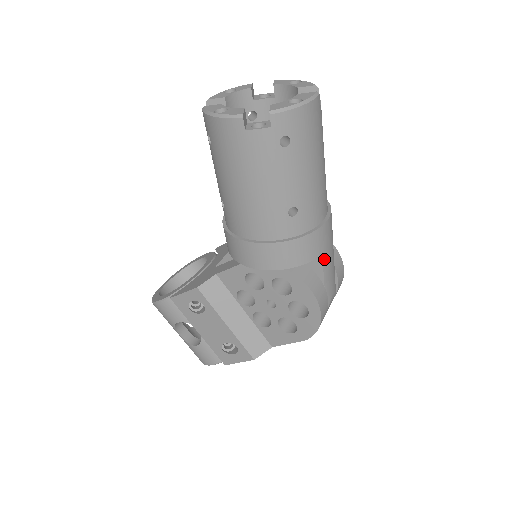
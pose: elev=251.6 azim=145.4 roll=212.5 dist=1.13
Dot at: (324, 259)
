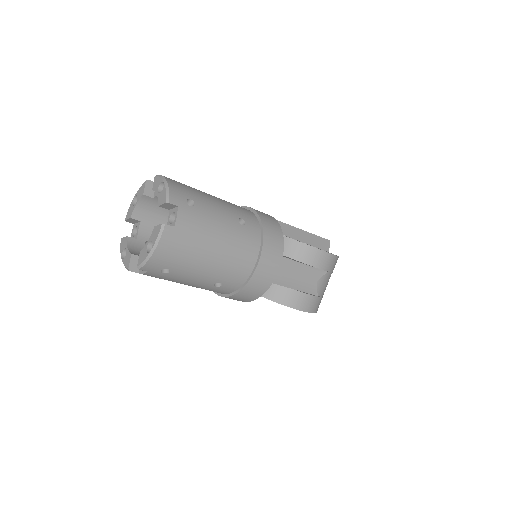
Dot at: (279, 282)
